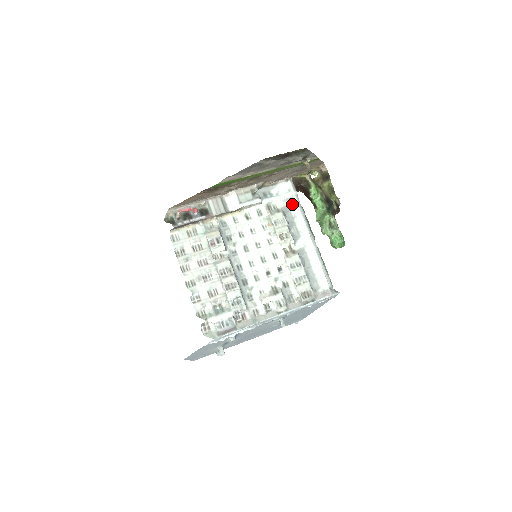
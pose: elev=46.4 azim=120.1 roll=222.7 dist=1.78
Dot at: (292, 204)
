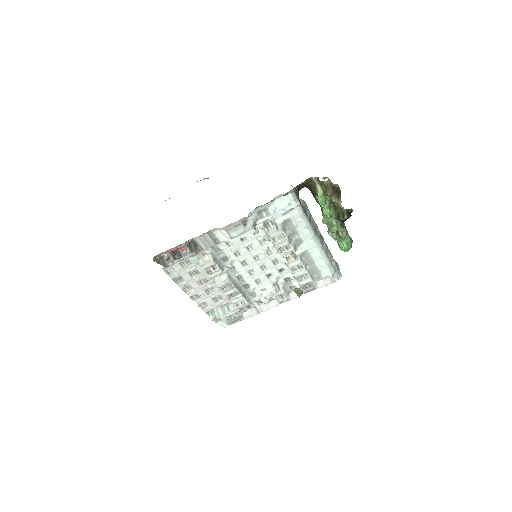
Dot at: (293, 215)
